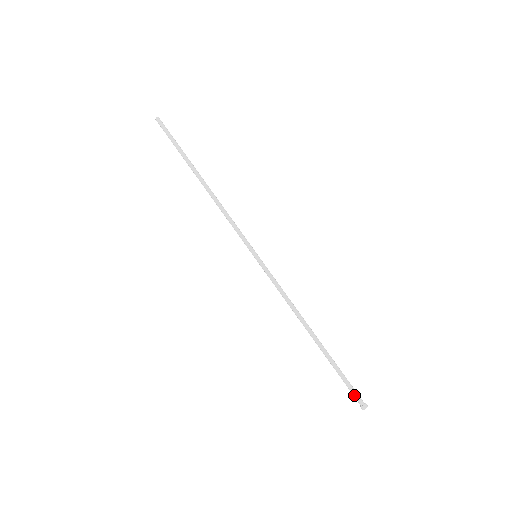
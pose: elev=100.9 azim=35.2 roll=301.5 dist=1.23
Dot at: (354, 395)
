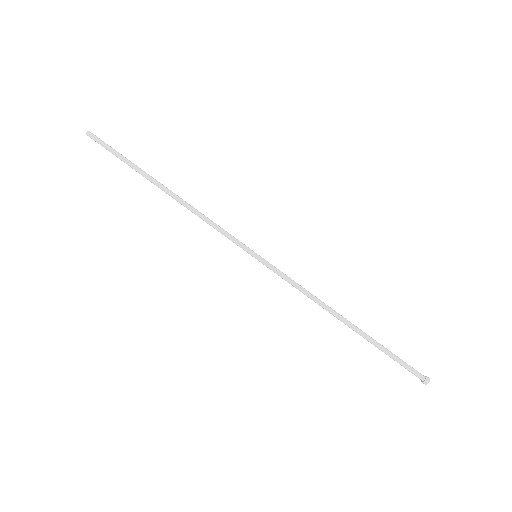
Dot at: occluded
